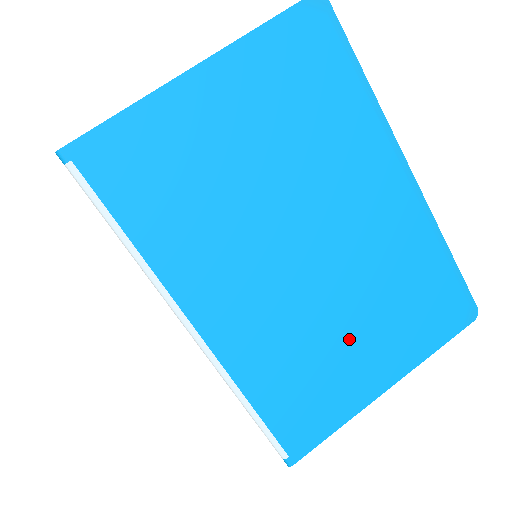
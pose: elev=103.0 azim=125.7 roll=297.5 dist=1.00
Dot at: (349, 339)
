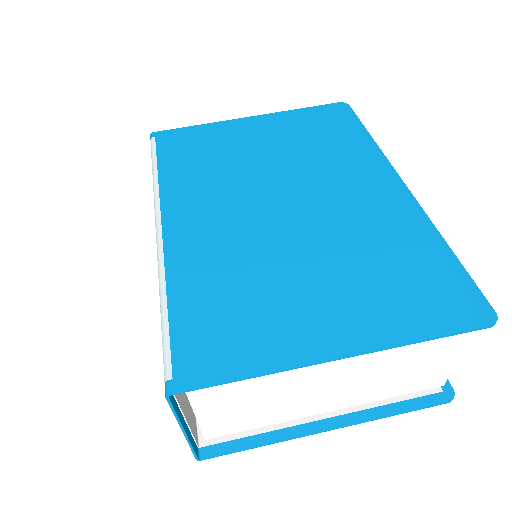
Dot at: (301, 284)
